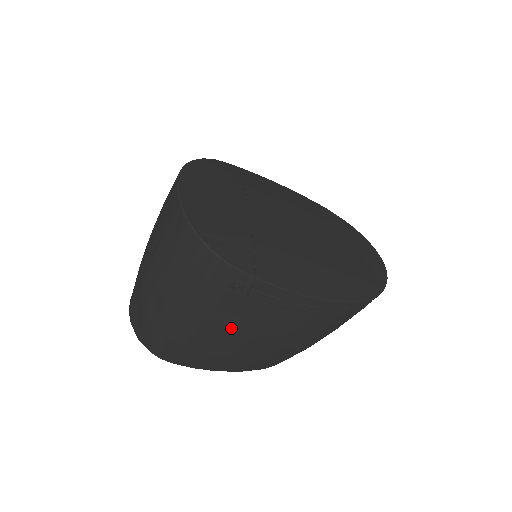
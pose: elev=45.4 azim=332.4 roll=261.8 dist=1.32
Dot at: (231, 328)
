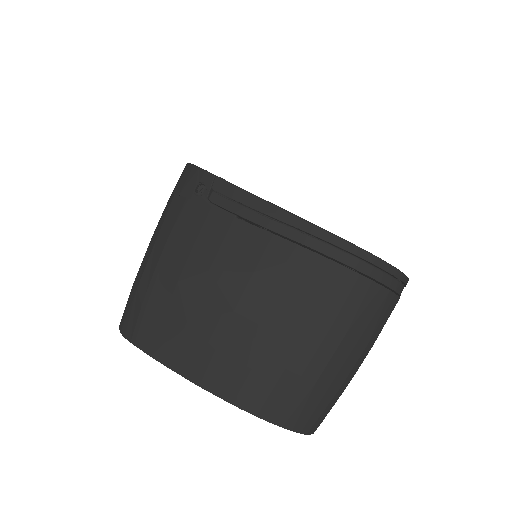
Dot at: (190, 251)
